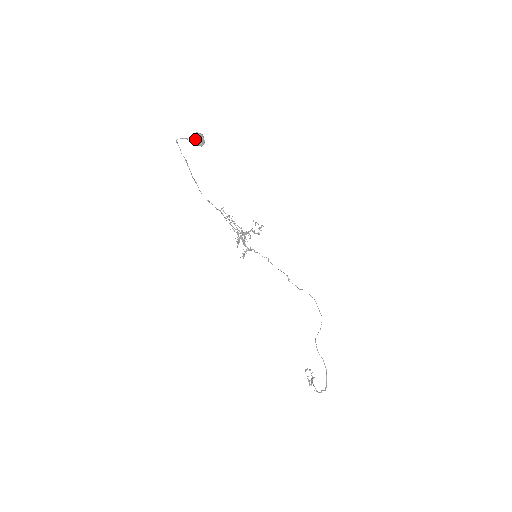
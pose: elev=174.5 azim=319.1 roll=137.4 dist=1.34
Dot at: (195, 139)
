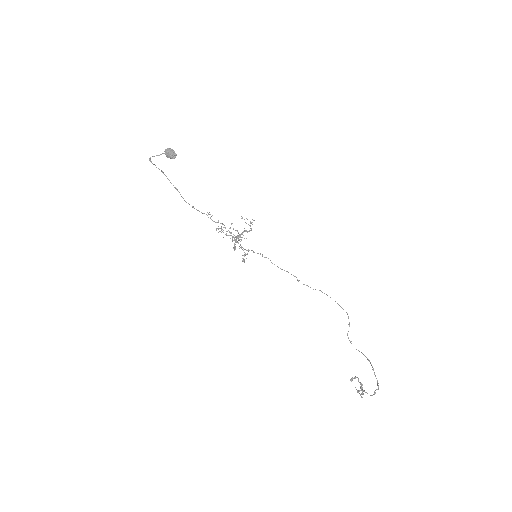
Dot at: (167, 154)
